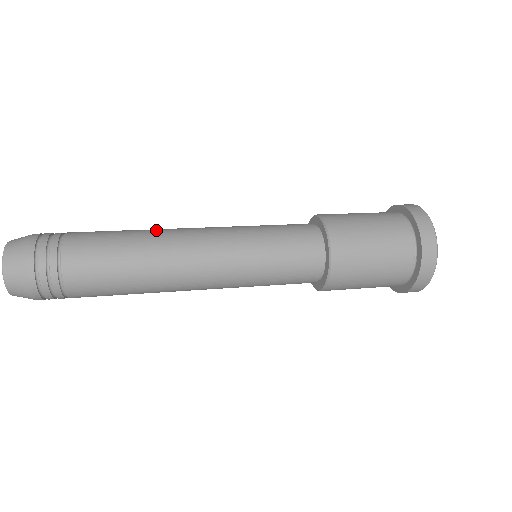
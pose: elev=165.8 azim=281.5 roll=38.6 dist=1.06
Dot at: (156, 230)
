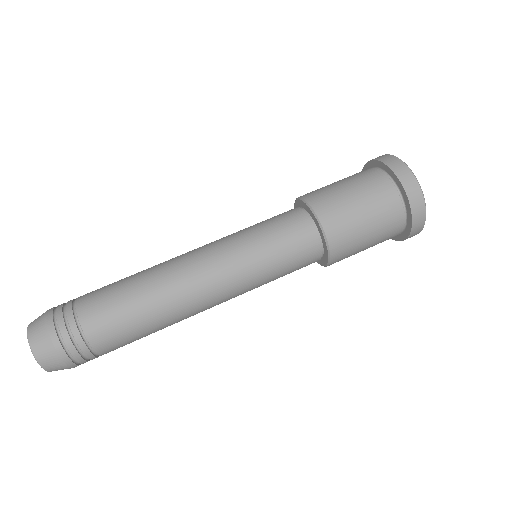
Dot at: (159, 275)
